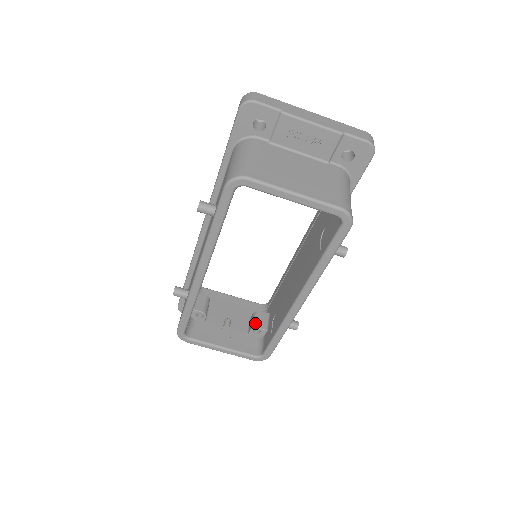
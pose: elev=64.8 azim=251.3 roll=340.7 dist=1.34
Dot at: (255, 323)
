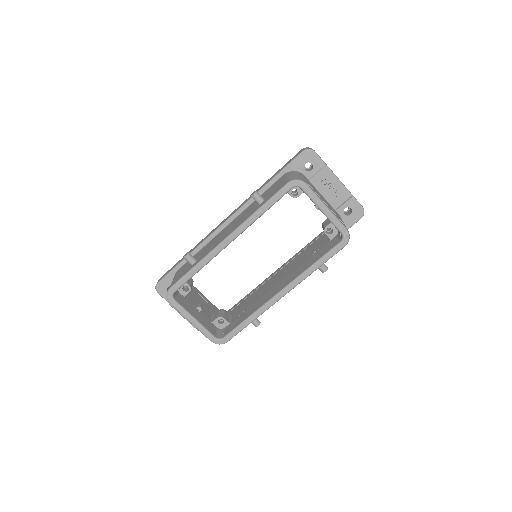
Dot at: (222, 315)
